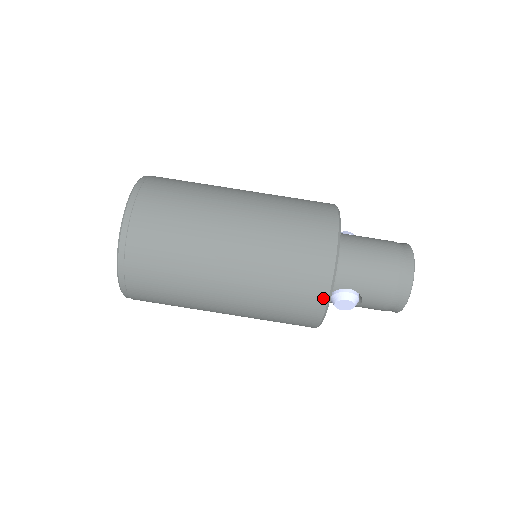
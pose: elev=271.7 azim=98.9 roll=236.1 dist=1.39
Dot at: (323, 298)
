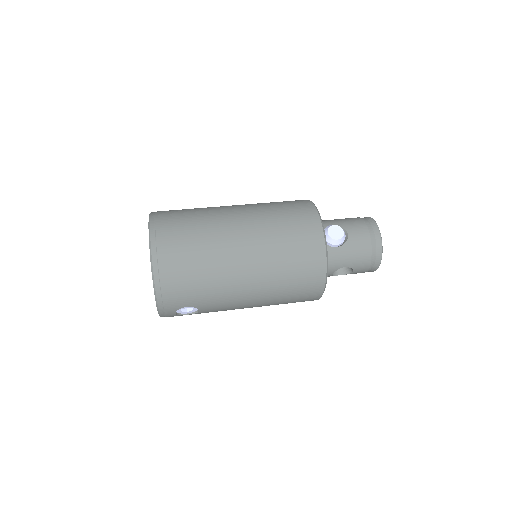
Dot at: (311, 207)
